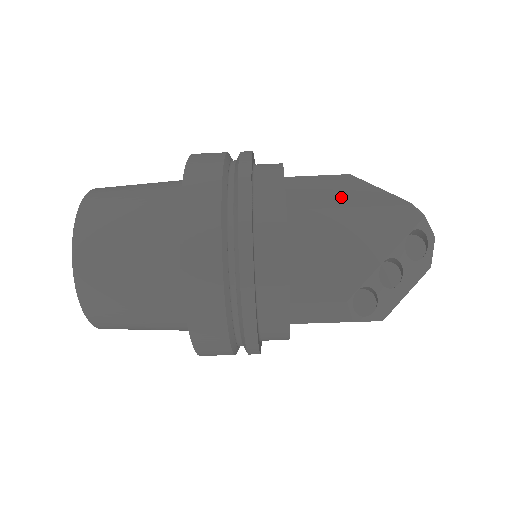
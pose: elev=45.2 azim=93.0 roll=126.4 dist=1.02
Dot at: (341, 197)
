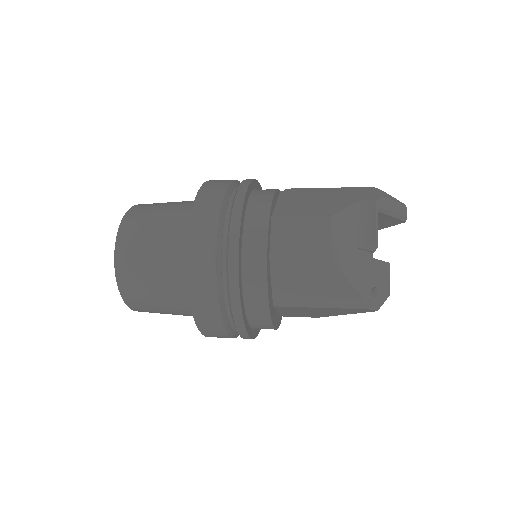
Dot at: (317, 295)
